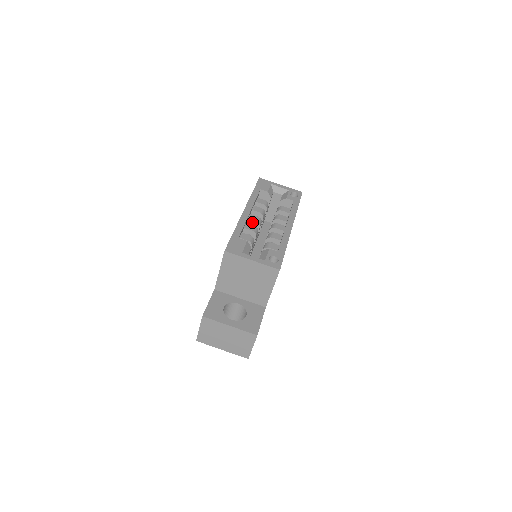
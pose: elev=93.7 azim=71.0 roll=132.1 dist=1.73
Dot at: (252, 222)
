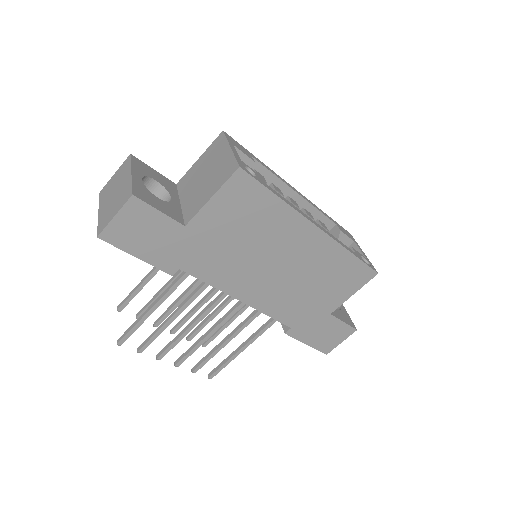
Dot at: occluded
